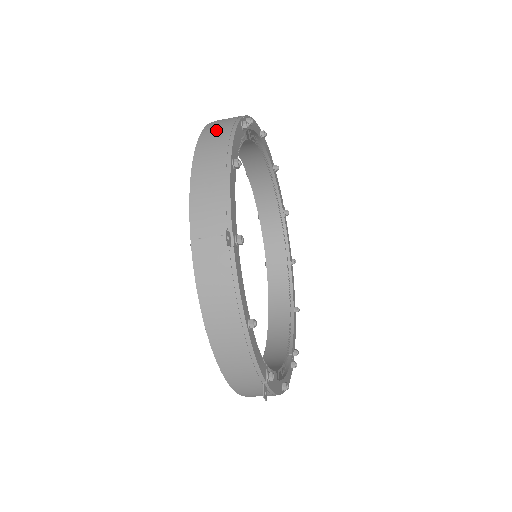
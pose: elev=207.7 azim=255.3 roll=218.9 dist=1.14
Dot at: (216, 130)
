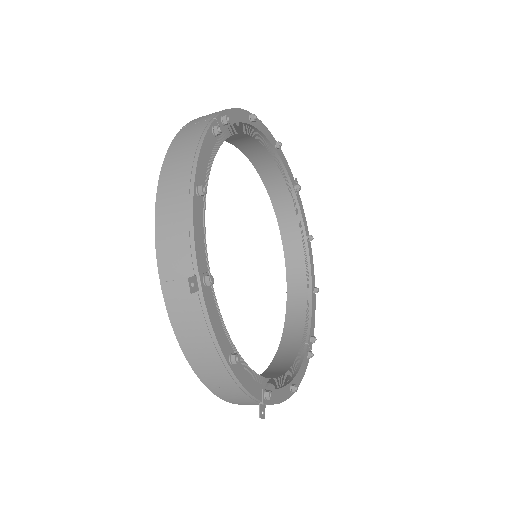
Dot at: (182, 145)
